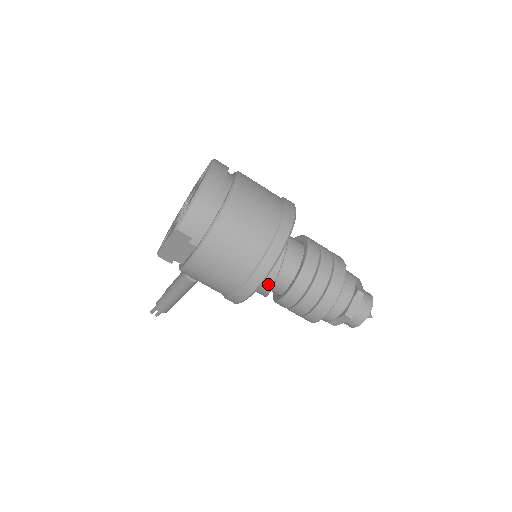
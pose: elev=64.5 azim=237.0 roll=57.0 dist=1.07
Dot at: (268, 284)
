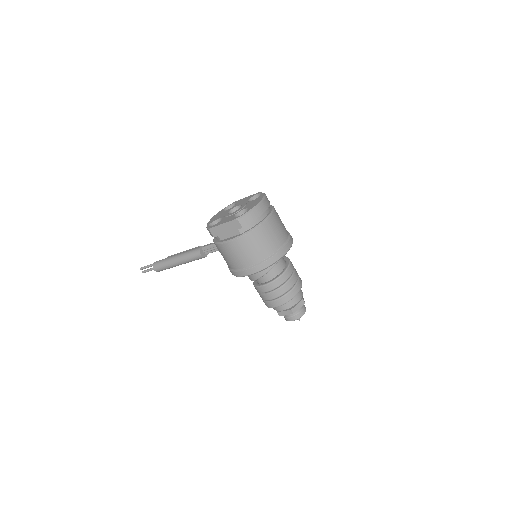
Dot at: (262, 273)
